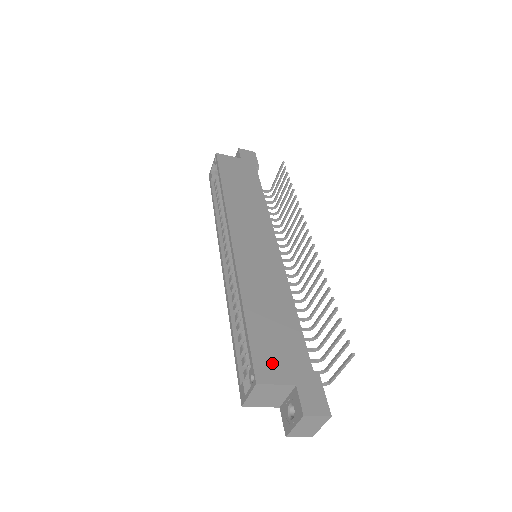
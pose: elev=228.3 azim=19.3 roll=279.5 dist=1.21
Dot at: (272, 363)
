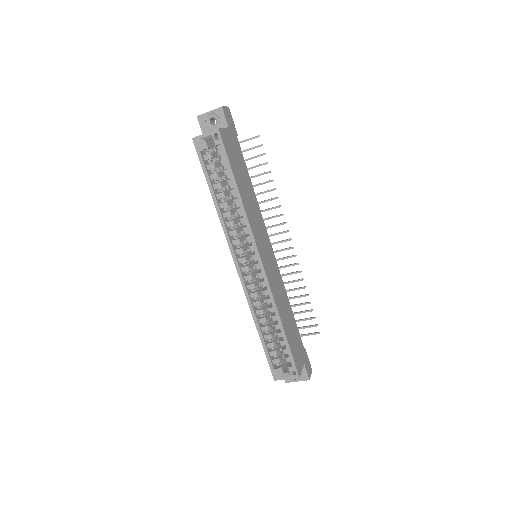
Dot at: (298, 358)
